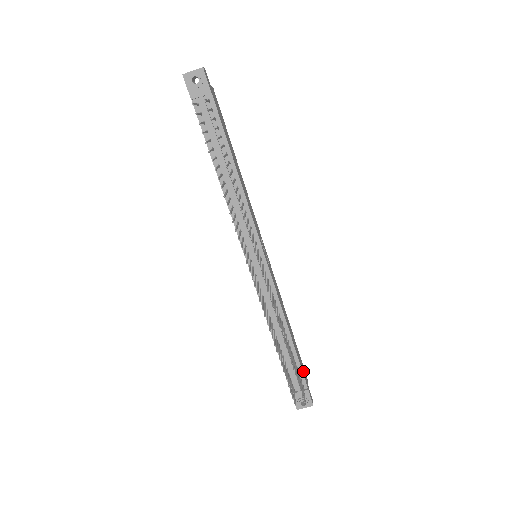
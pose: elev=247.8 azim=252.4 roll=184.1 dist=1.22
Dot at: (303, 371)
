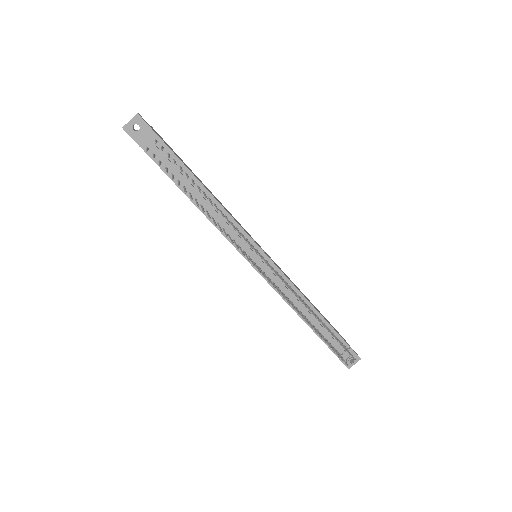
Dot at: (339, 334)
